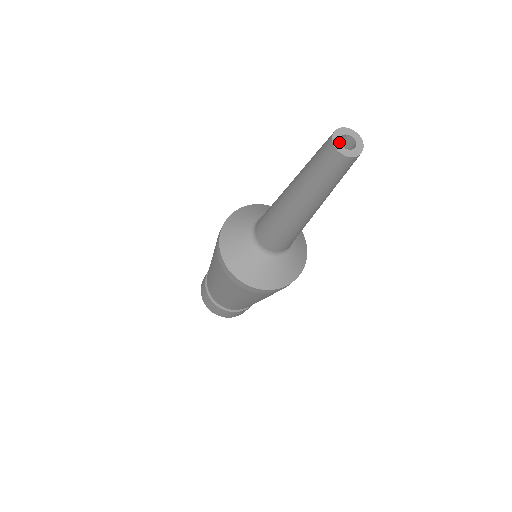
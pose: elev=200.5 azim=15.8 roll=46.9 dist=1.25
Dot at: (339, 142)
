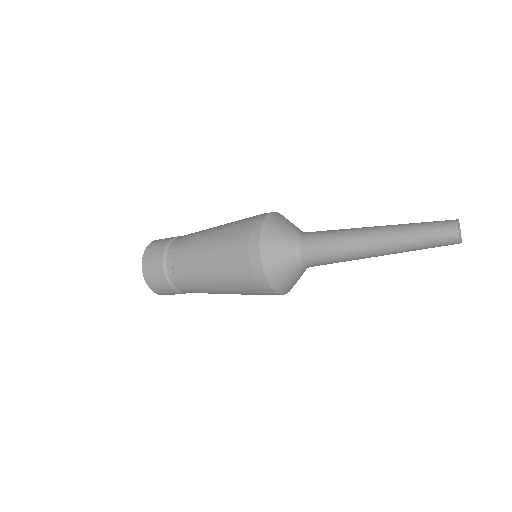
Dot at: occluded
